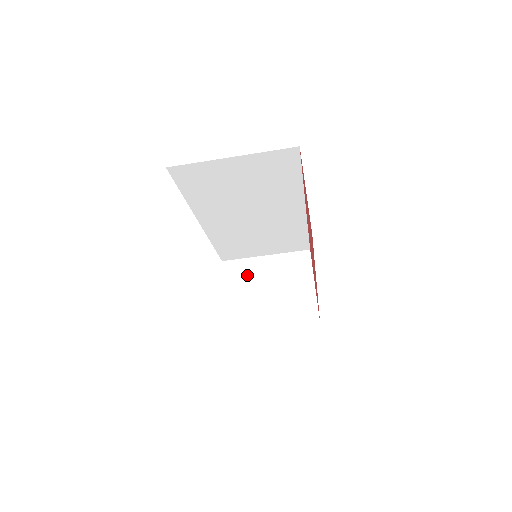
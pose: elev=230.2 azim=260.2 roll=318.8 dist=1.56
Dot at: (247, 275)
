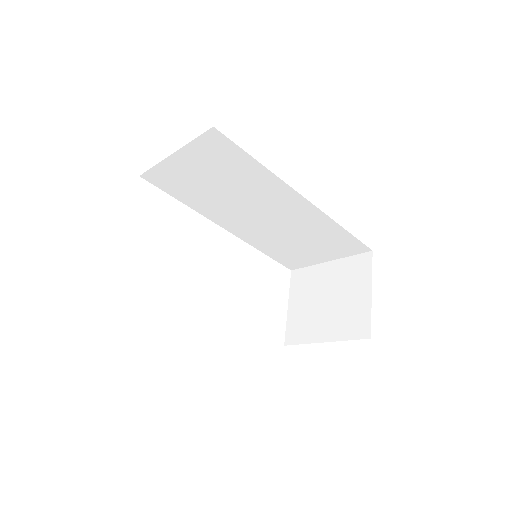
Dot at: (309, 284)
